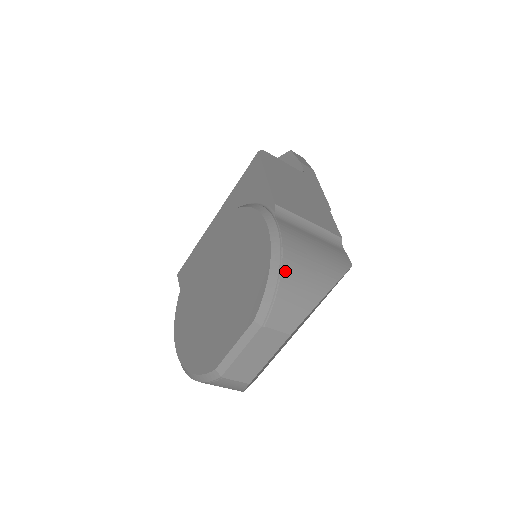
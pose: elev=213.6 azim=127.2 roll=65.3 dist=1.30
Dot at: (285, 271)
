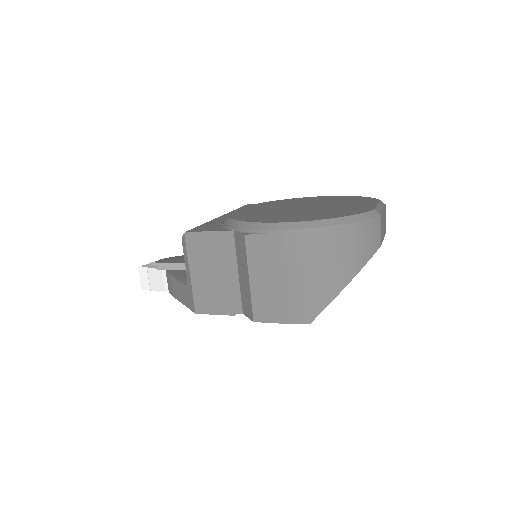
Dot at: occluded
